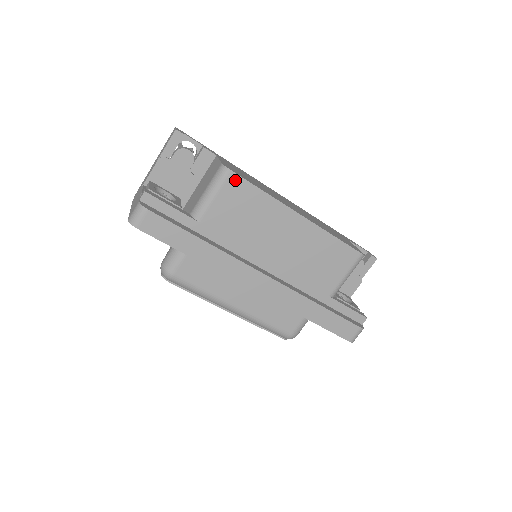
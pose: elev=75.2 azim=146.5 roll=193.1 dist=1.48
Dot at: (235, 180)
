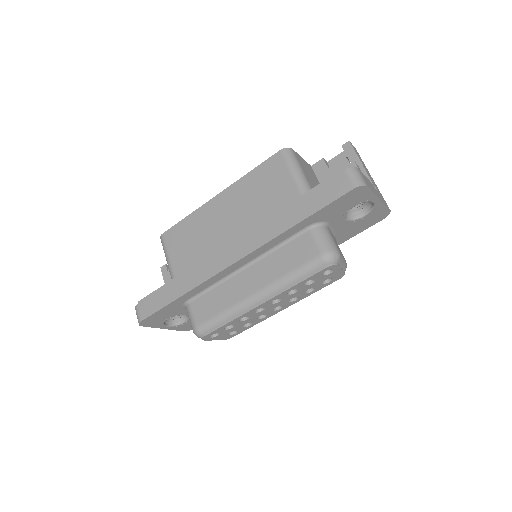
Dot at: (168, 235)
